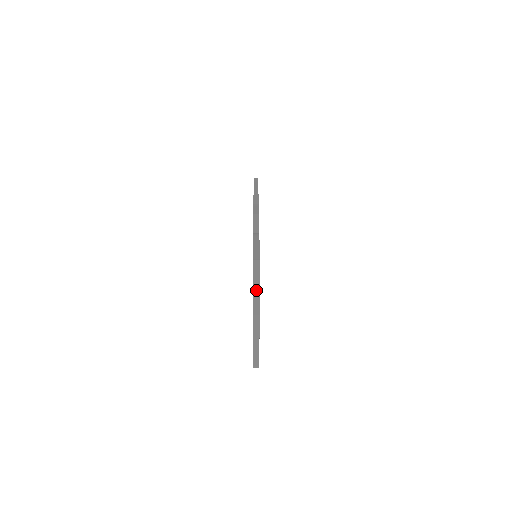
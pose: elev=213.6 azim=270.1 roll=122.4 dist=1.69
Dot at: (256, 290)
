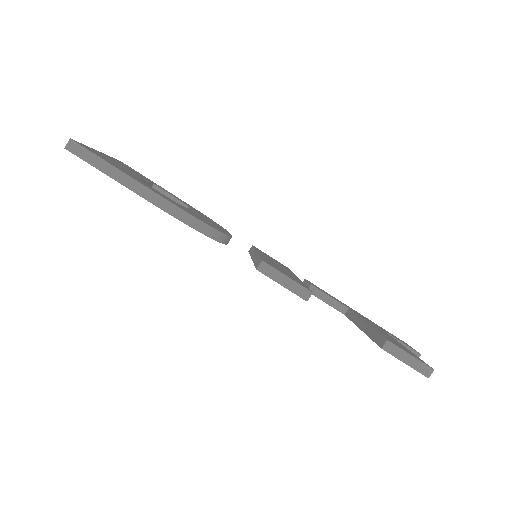
Dot at: occluded
